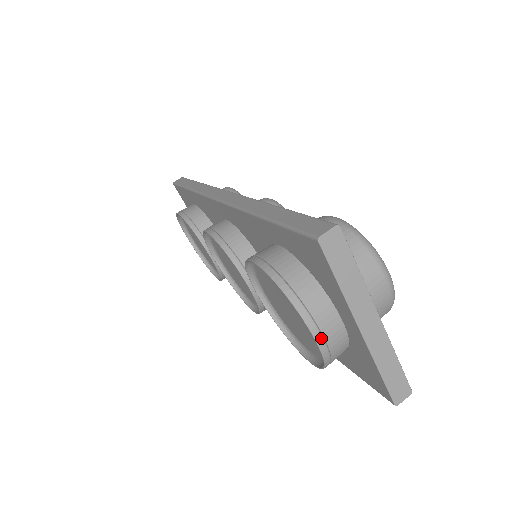
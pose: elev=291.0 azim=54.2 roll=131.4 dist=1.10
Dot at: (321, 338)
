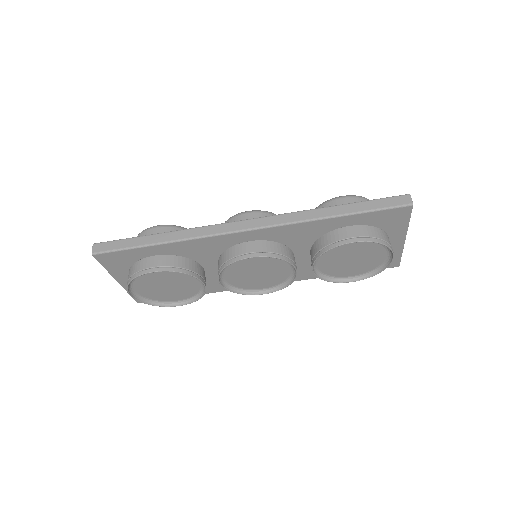
Dot at: occluded
